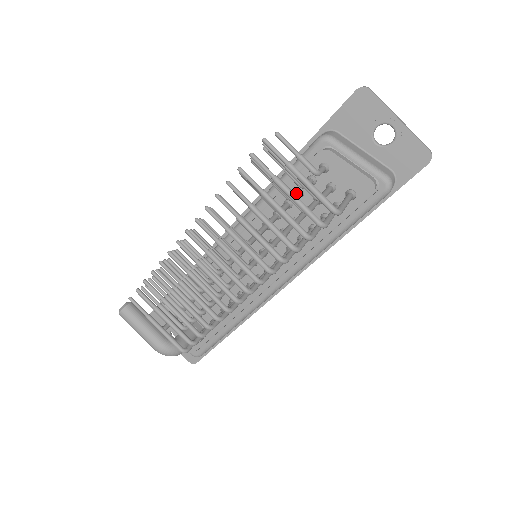
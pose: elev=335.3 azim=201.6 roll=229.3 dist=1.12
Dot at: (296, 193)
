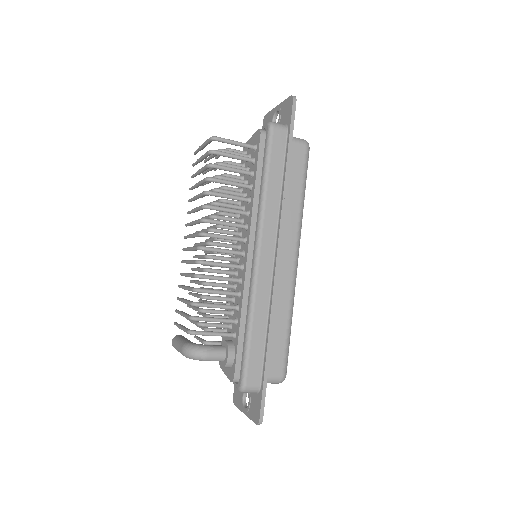
Dot at: (233, 175)
